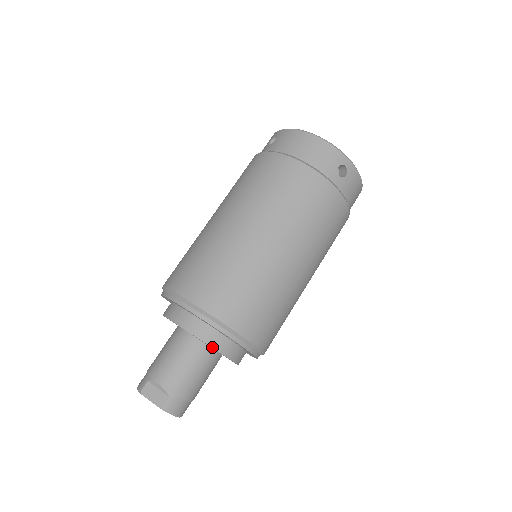
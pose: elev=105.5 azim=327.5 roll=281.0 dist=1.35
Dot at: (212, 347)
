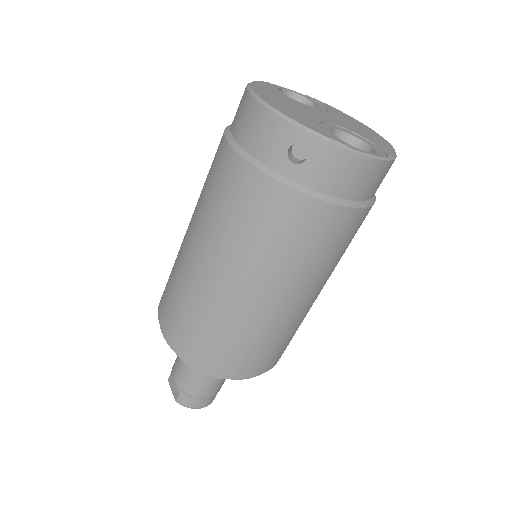
Dot at: (188, 365)
